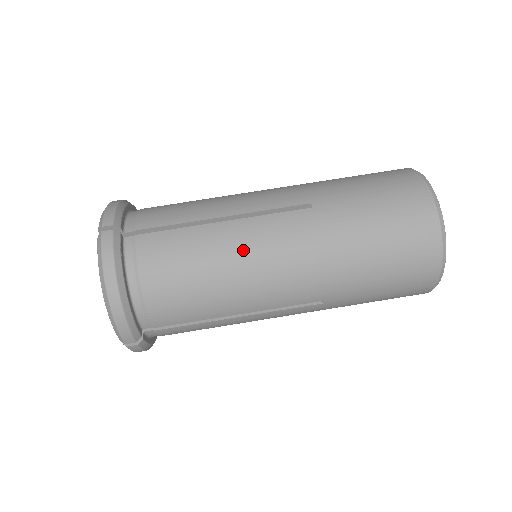
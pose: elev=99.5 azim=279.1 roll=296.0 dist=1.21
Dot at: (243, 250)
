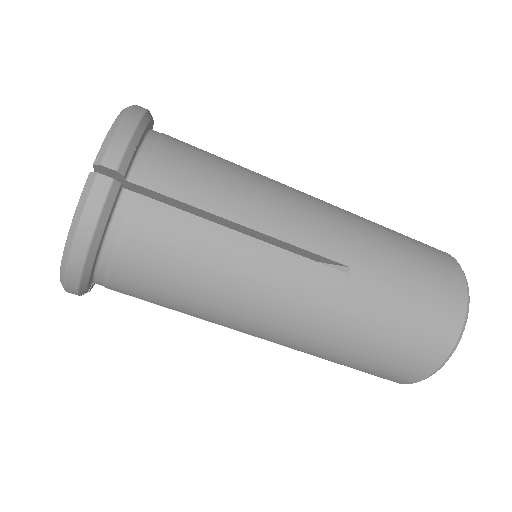
Dot at: (251, 282)
